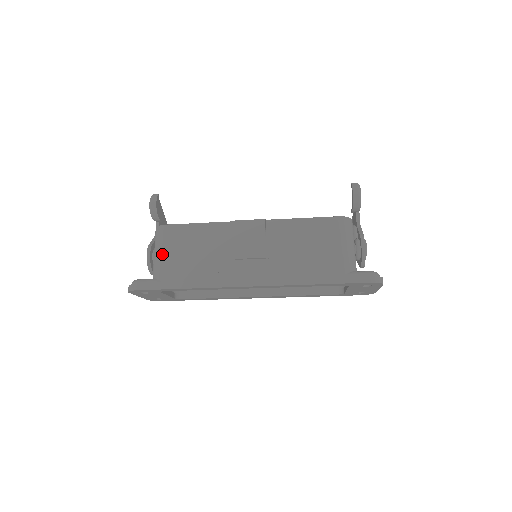
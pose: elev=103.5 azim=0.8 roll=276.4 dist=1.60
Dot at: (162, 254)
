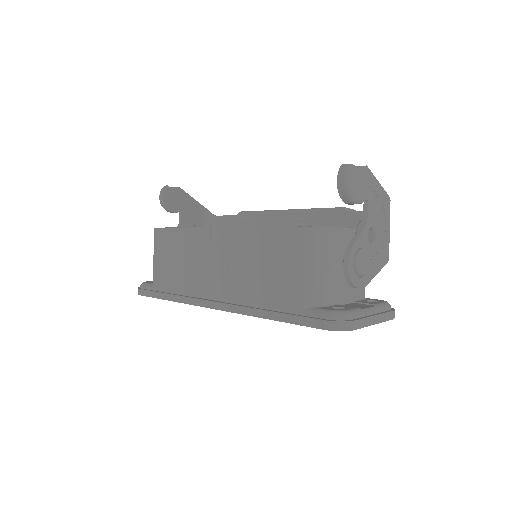
Dot at: (155, 260)
